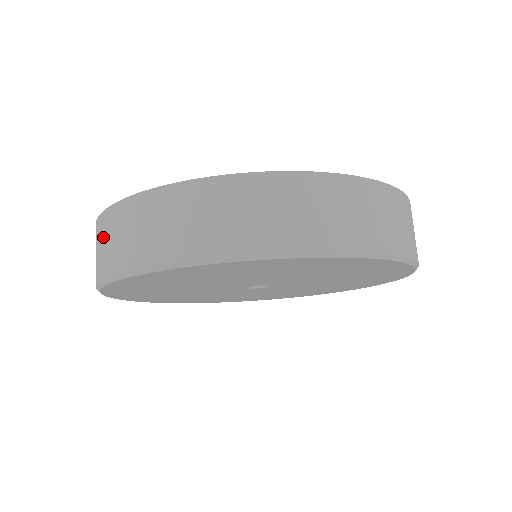
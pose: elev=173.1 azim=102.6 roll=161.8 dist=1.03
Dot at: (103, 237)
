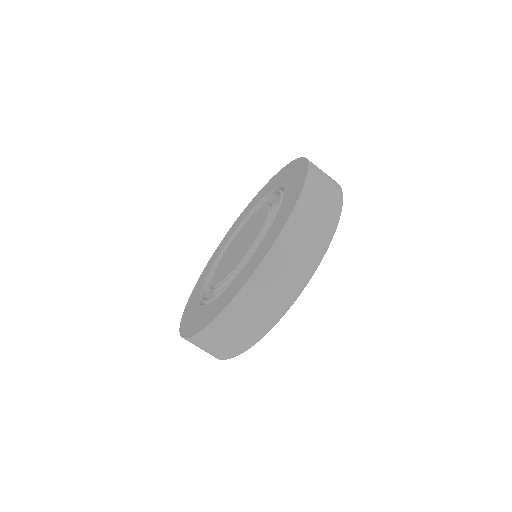
Dot at: (221, 336)
